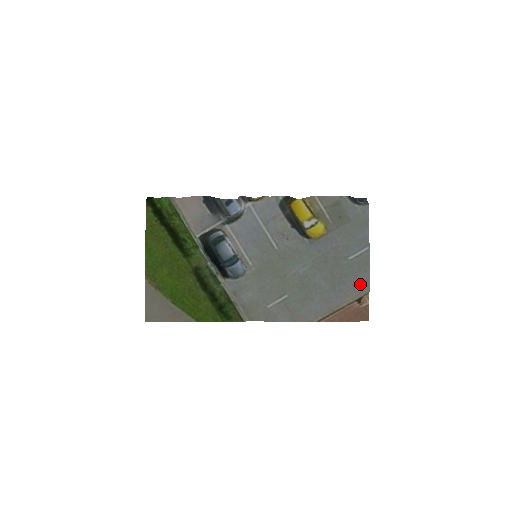
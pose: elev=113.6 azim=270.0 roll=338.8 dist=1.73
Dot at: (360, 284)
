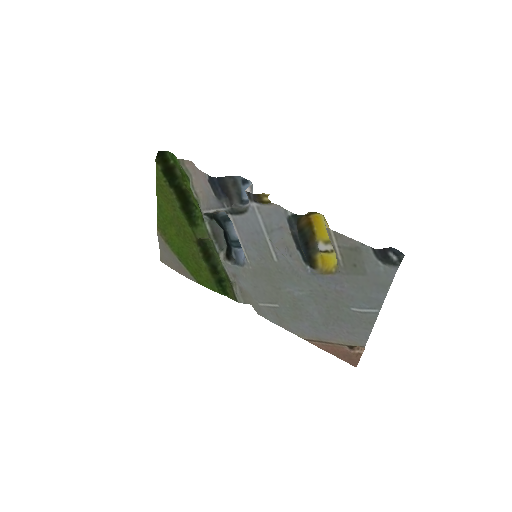
Dot at: (356, 336)
